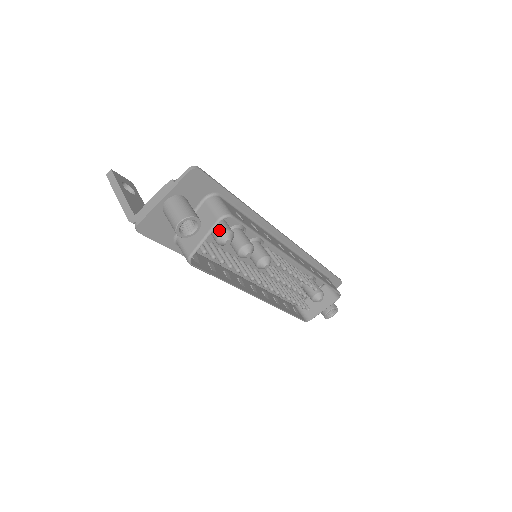
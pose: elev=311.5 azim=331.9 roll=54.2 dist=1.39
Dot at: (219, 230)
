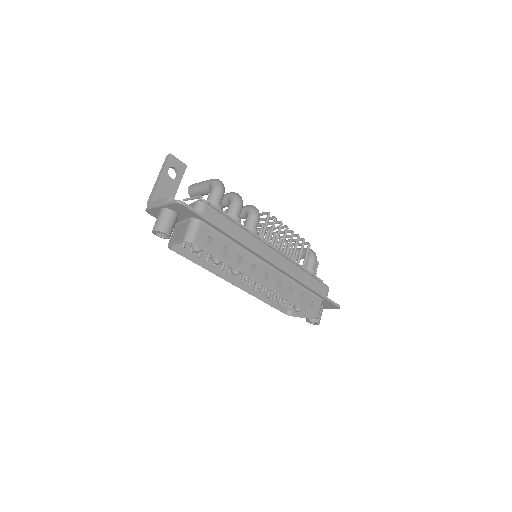
Dot at: occluded
